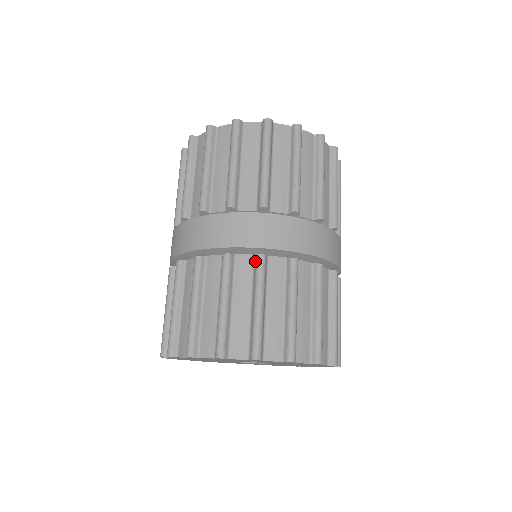
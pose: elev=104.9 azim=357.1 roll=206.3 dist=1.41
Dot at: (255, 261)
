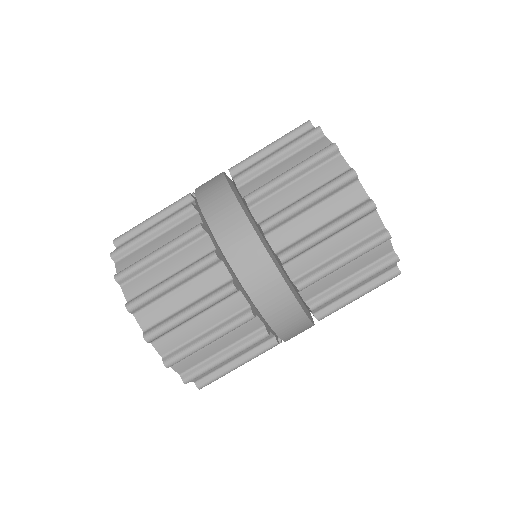
Dot at: (260, 332)
